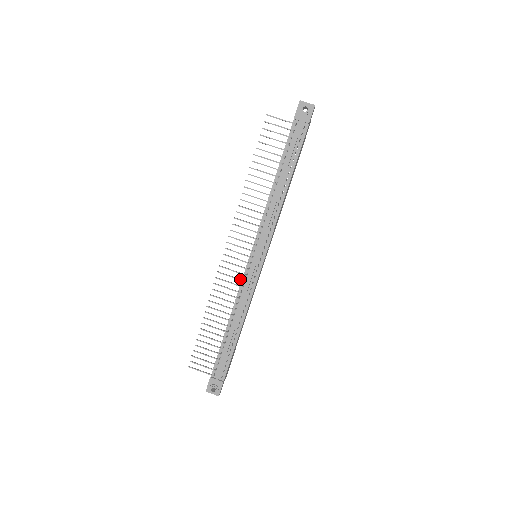
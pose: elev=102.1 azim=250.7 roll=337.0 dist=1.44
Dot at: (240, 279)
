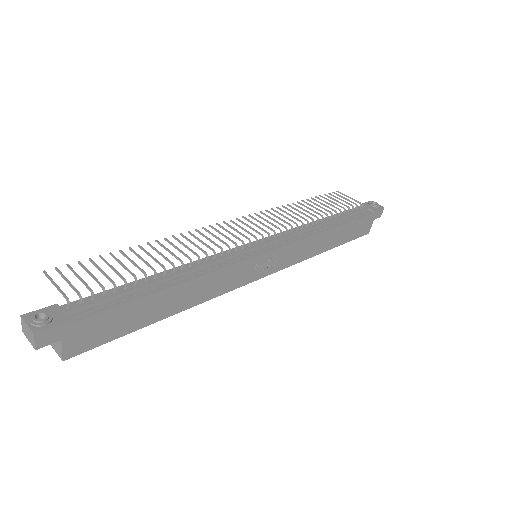
Dot at: (226, 243)
